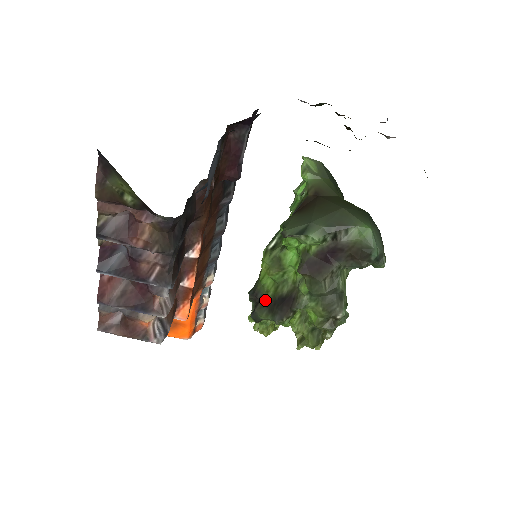
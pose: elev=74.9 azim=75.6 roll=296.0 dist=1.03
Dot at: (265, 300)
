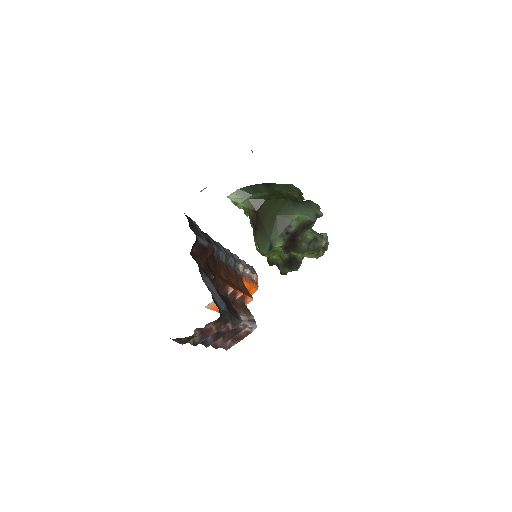
Dot at: (280, 264)
